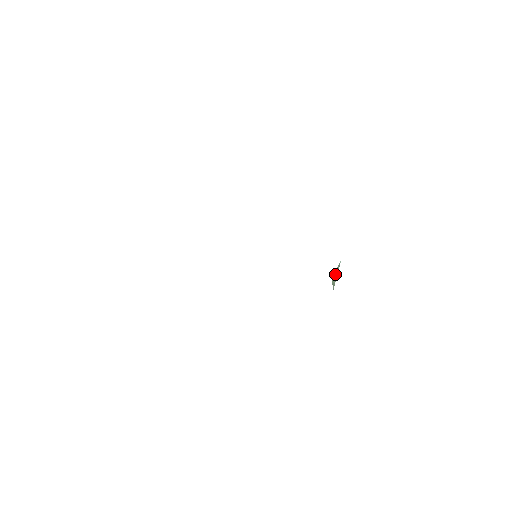
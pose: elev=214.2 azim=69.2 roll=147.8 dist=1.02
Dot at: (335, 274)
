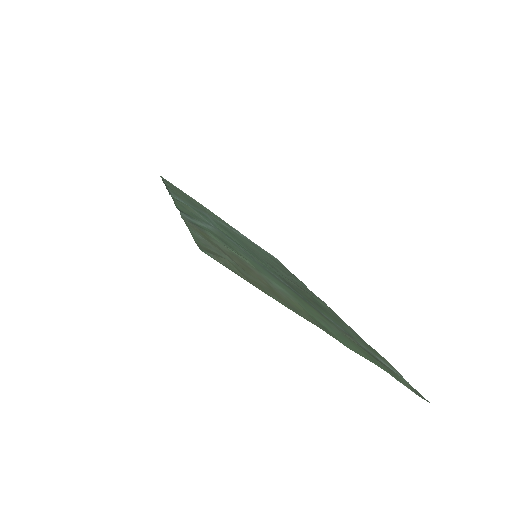
Dot at: (306, 298)
